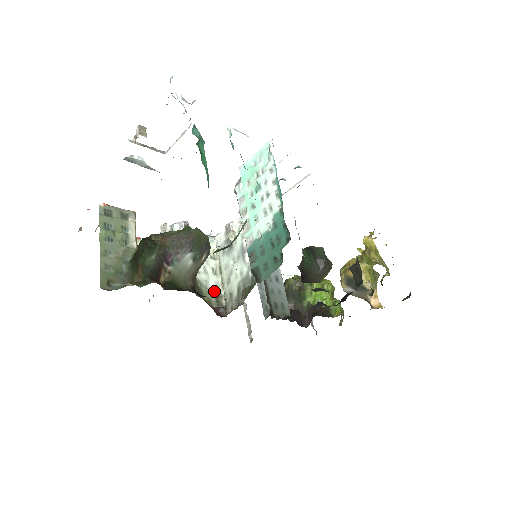
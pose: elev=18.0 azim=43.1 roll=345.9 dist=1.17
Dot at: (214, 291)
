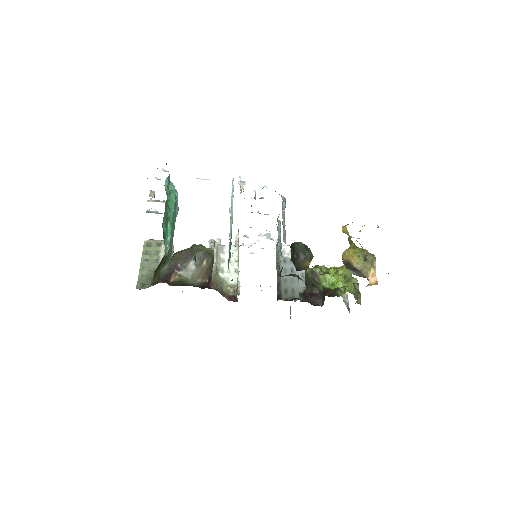
Dot at: (233, 284)
